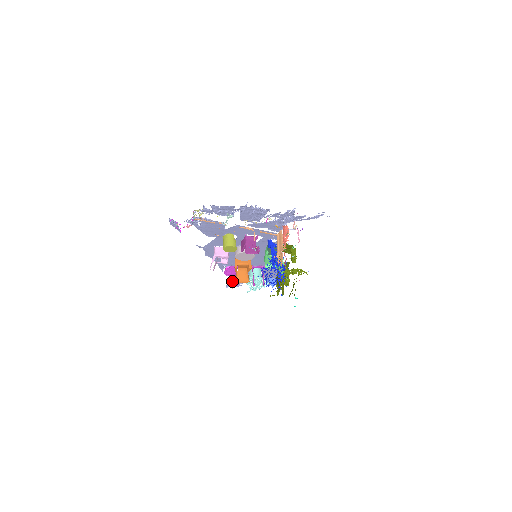
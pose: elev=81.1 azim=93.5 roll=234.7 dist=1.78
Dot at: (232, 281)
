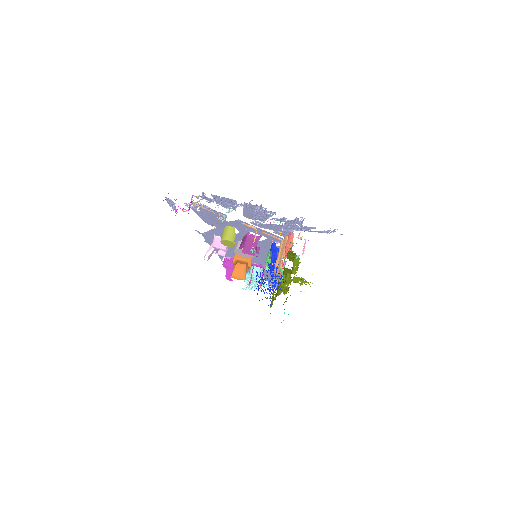
Dot at: (228, 274)
